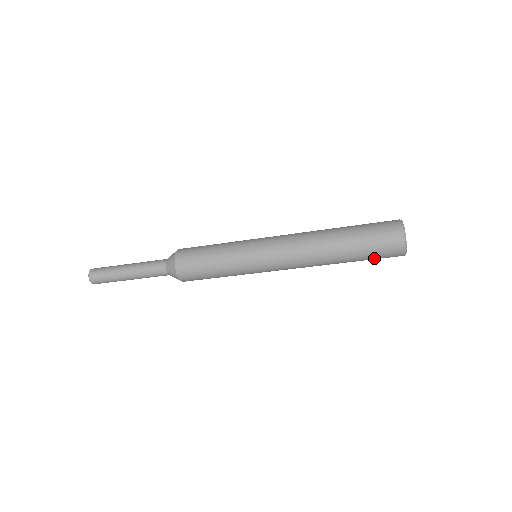
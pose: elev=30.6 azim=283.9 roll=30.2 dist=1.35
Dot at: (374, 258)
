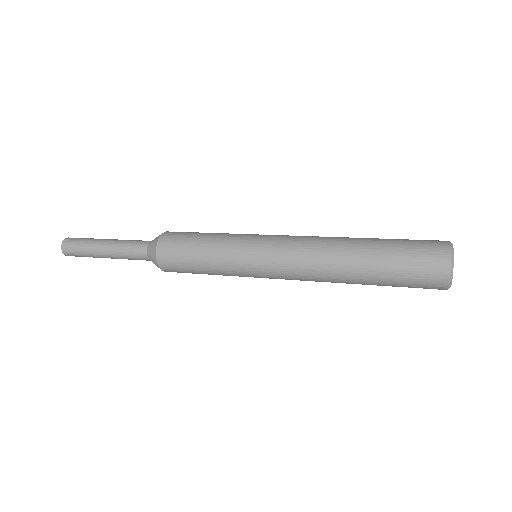
Dot at: (405, 285)
